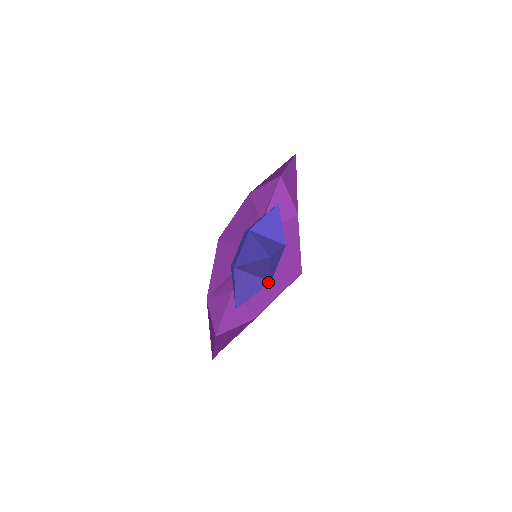
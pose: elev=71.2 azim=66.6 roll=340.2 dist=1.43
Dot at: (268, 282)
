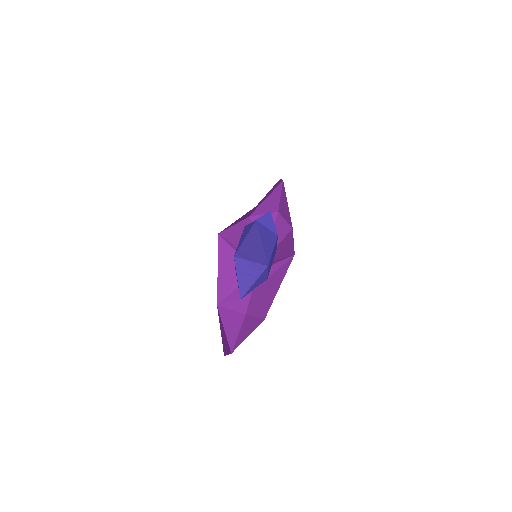
Dot at: (265, 266)
